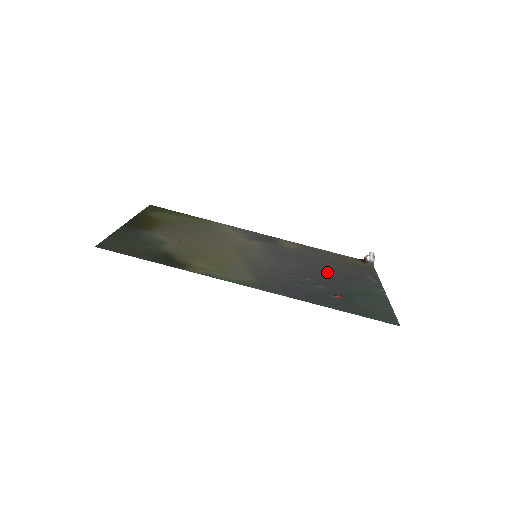
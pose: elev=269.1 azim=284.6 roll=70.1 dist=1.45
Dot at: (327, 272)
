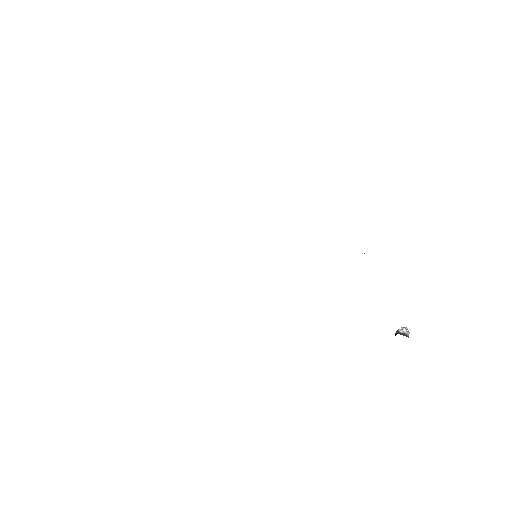
Dot at: occluded
